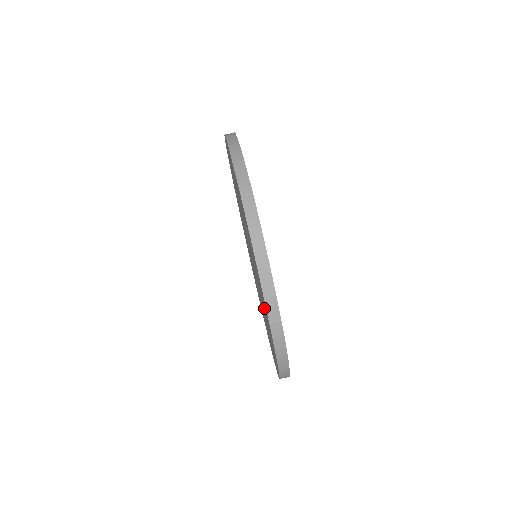
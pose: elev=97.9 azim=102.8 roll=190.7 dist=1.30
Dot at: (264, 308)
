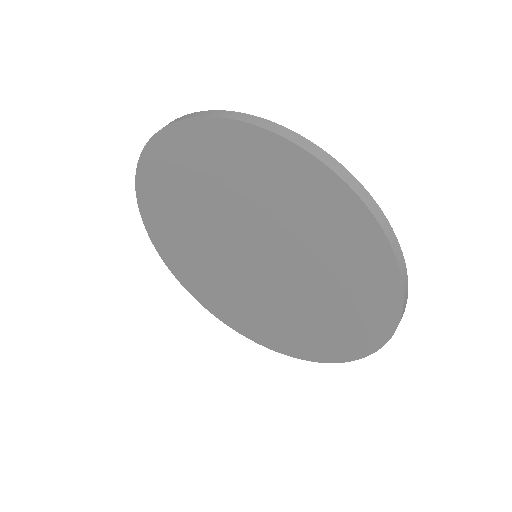
Dot at: (275, 191)
